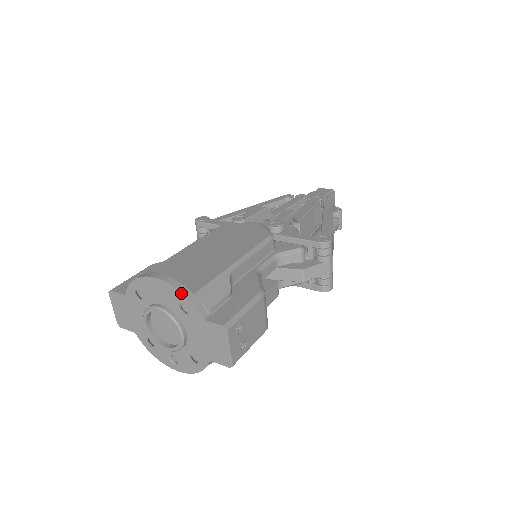
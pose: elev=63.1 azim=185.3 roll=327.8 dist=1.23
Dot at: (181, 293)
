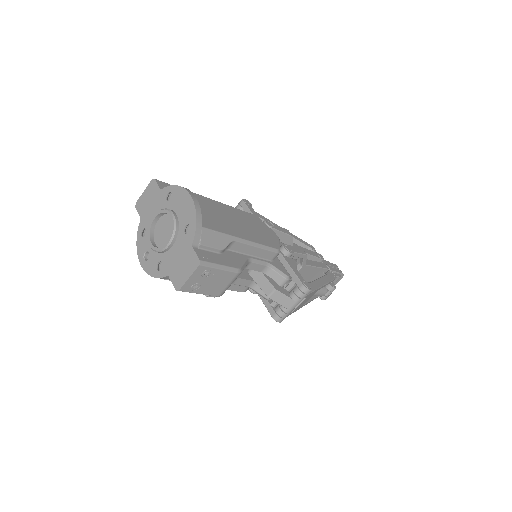
Dot at: (196, 218)
